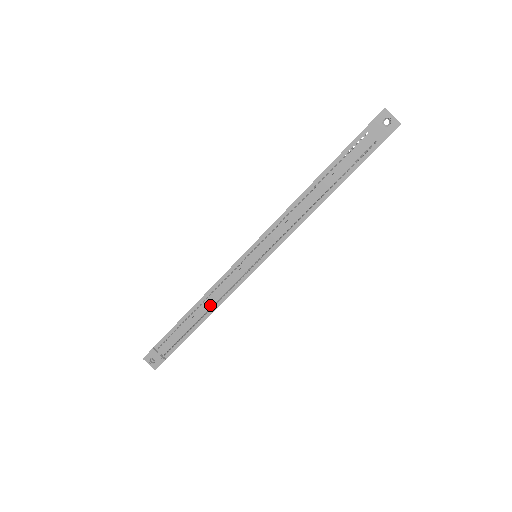
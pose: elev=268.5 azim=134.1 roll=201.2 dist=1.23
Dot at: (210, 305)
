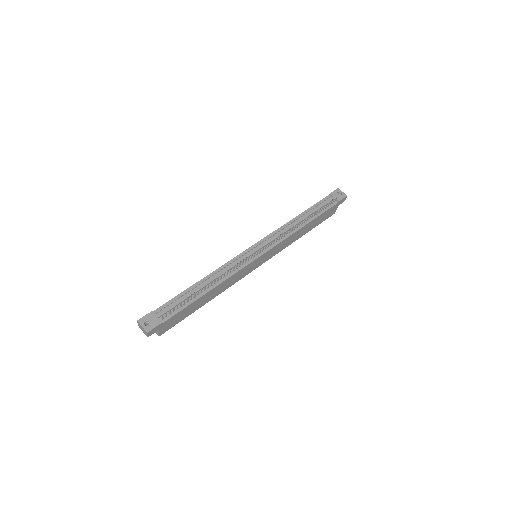
Dot at: (218, 279)
